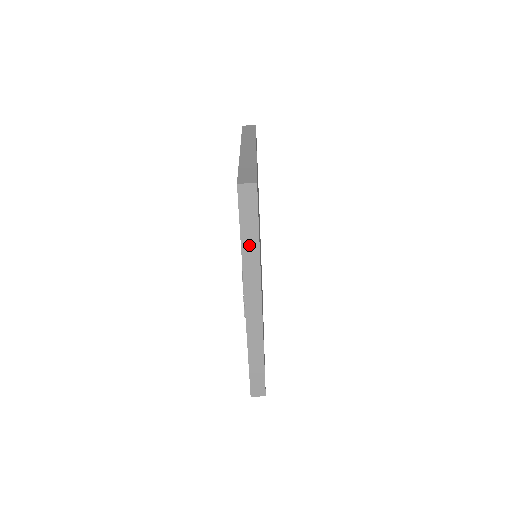
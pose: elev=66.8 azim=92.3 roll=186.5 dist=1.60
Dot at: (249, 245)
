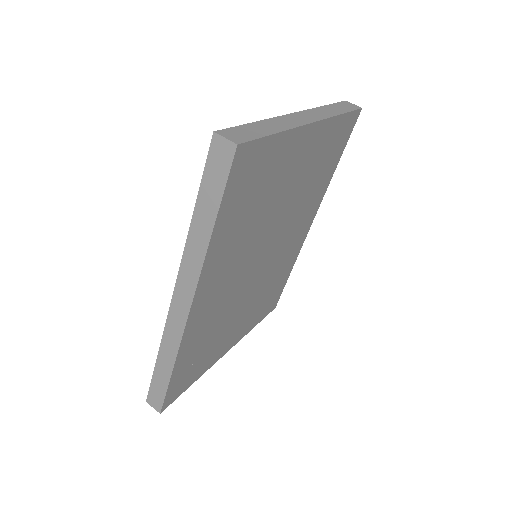
Dot at: (201, 224)
